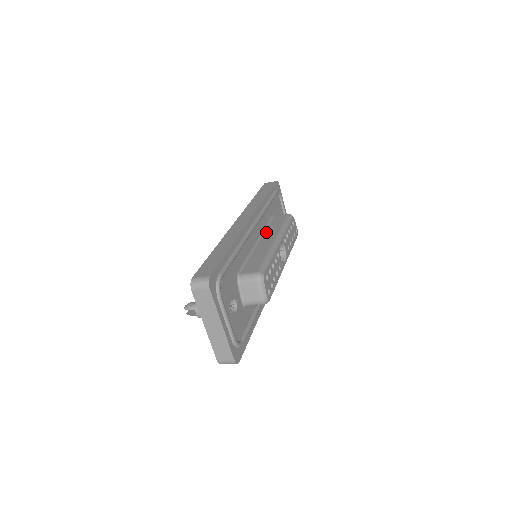
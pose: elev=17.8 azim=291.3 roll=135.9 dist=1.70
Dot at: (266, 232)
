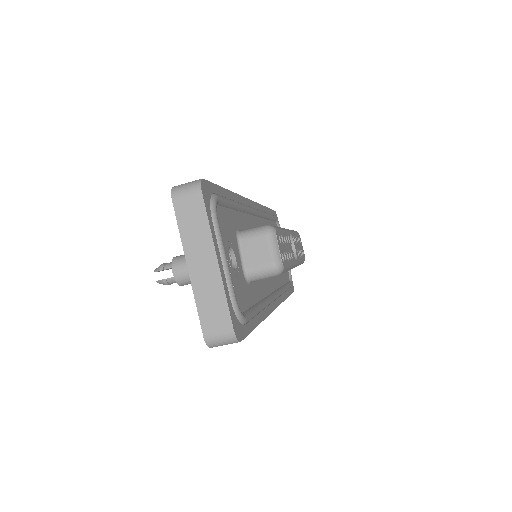
Dot at: occluded
